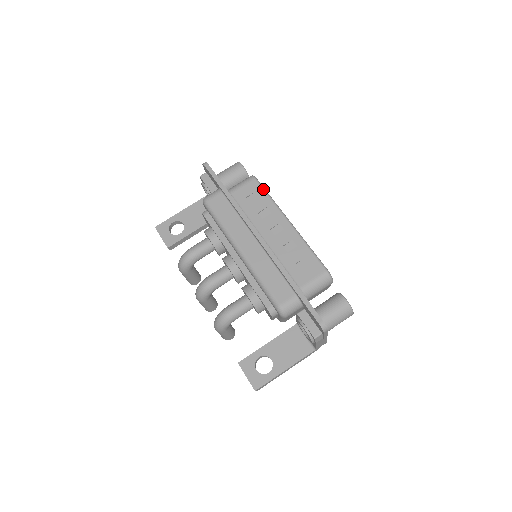
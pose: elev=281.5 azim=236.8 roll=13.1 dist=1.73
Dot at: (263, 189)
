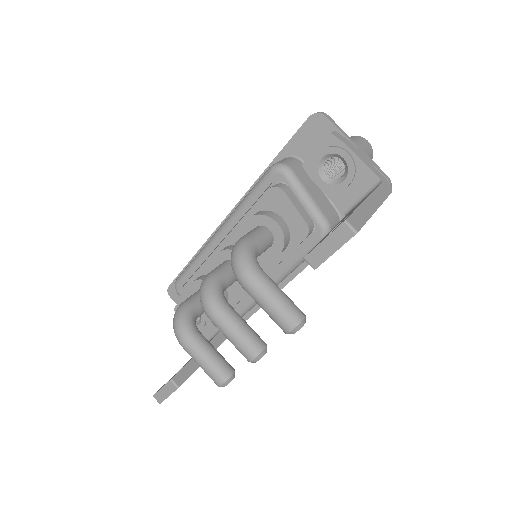
Dot at: occluded
